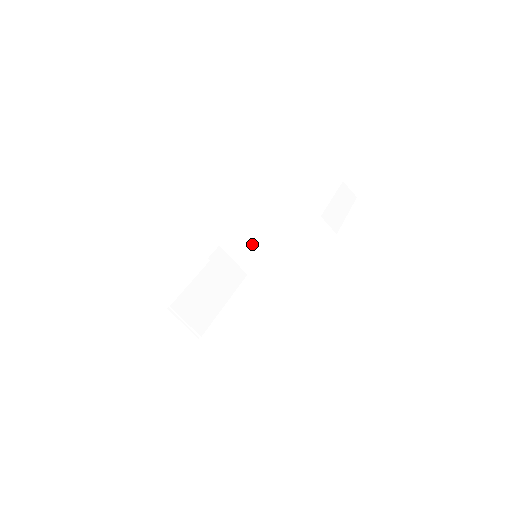
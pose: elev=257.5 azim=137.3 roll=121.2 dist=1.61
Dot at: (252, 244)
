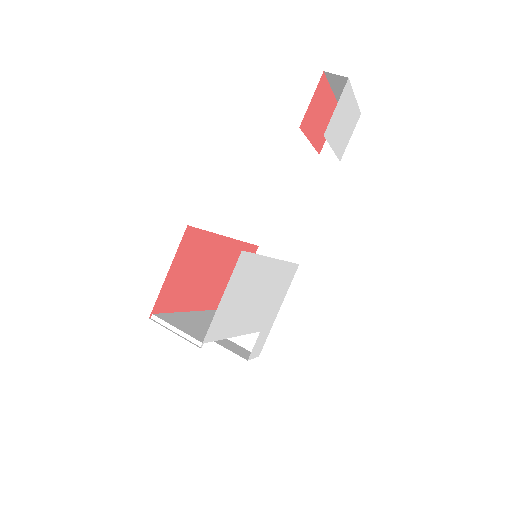
Dot at: occluded
